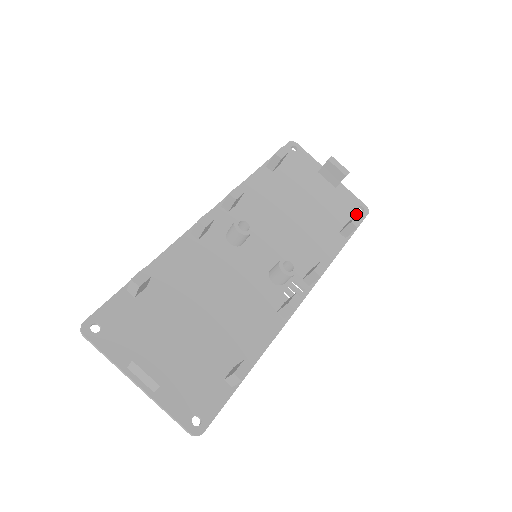
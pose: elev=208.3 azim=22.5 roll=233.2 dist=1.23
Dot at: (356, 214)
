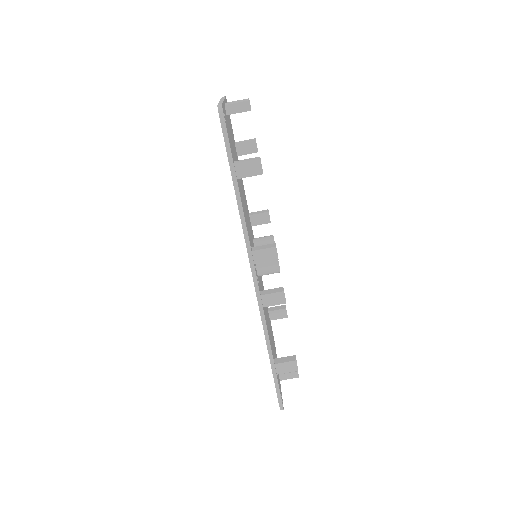
Dot at: (280, 390)
